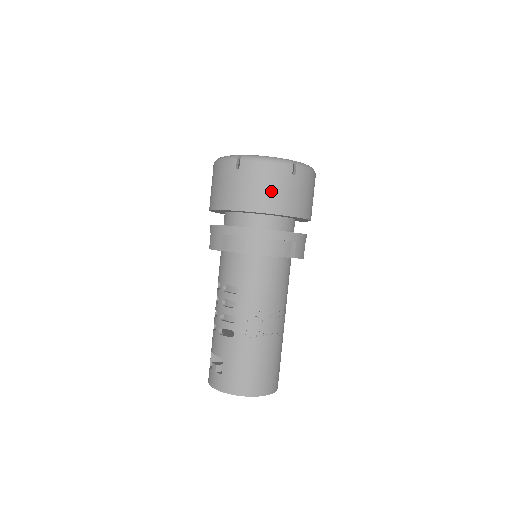
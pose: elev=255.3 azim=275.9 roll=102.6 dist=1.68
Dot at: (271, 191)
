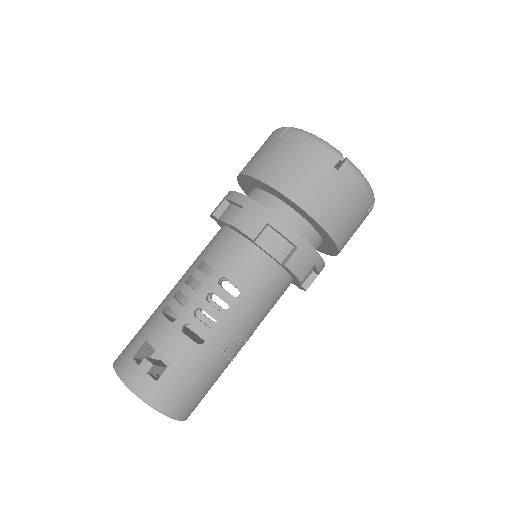
Dot at: (348, 217)
